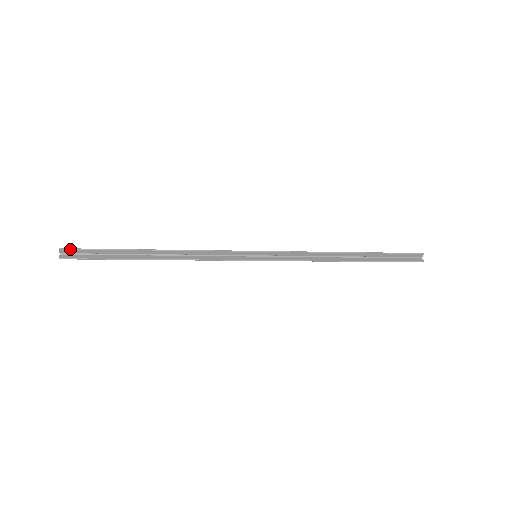
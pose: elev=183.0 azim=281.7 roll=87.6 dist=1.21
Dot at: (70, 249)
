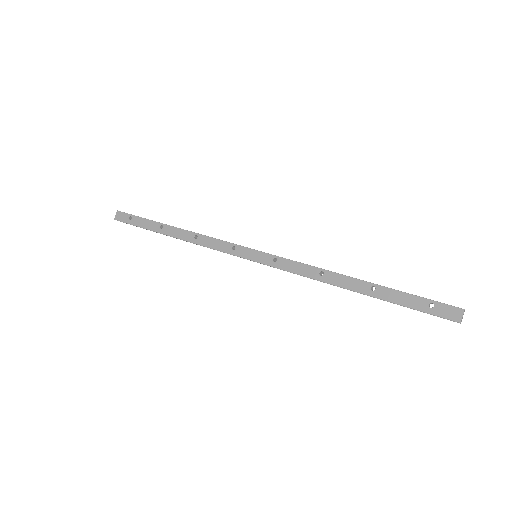
Dot at: (120, 221)
